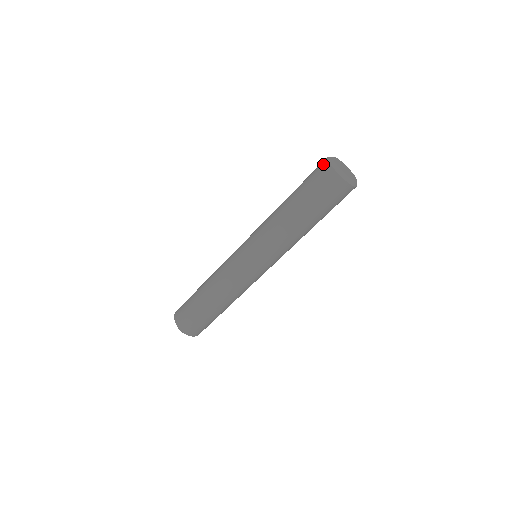
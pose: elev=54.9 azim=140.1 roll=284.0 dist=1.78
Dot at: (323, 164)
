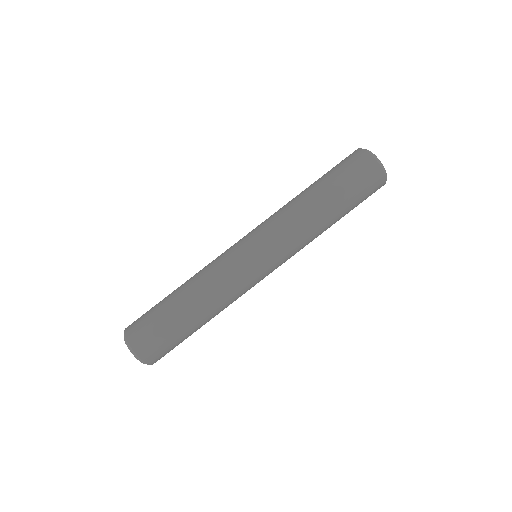
Dot at: (361, 155)
